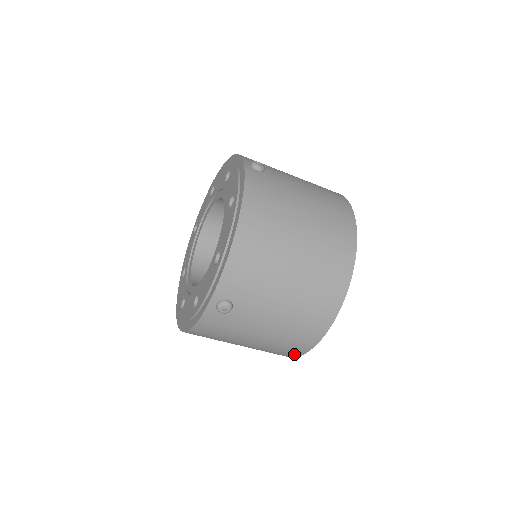
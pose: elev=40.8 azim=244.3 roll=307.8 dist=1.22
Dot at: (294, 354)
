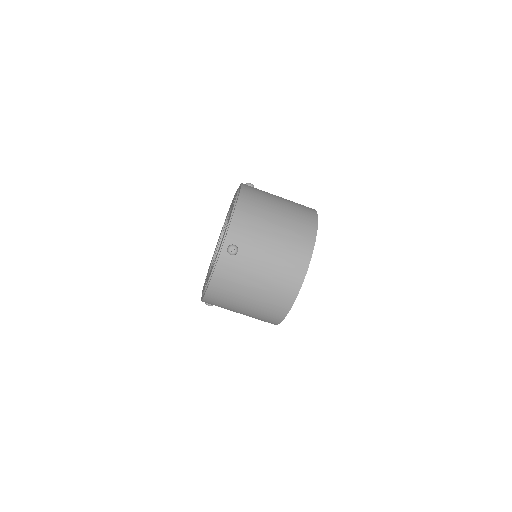
Dot at: (287, 304)
